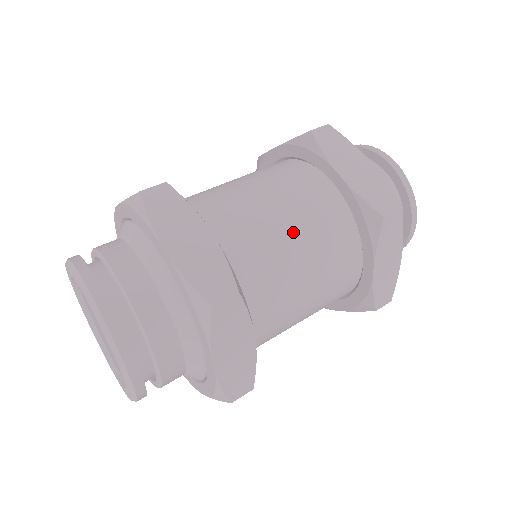
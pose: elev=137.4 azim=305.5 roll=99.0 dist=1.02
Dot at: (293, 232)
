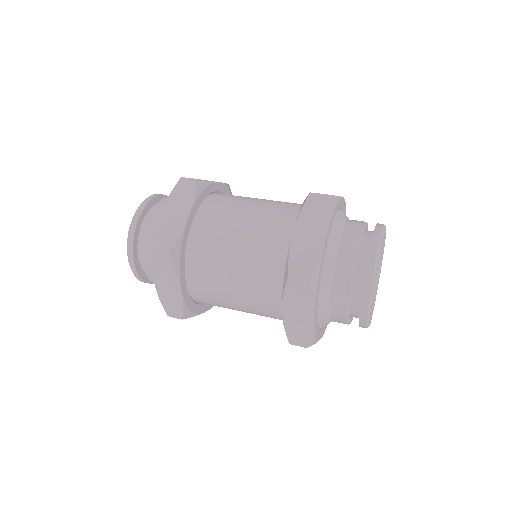
Dot at: (241, 248)
